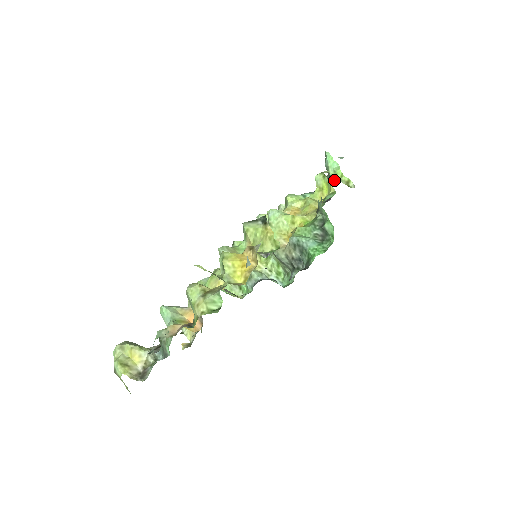
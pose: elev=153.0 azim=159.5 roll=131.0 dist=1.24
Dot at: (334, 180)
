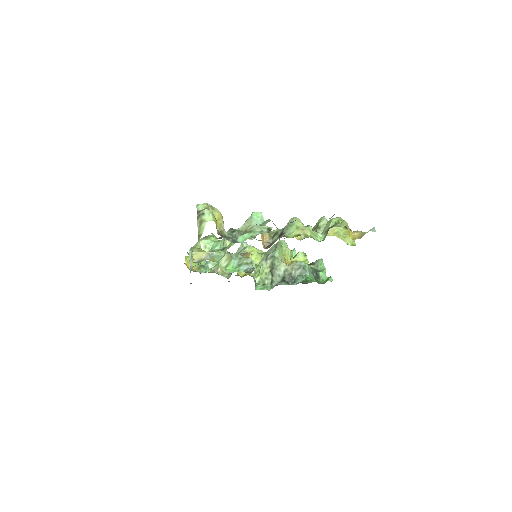
Dot at: occluded
